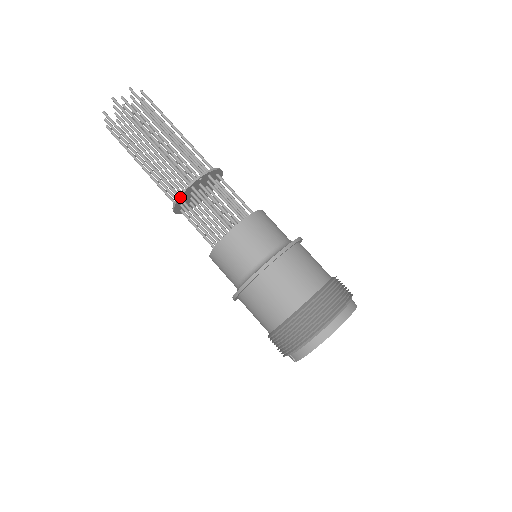
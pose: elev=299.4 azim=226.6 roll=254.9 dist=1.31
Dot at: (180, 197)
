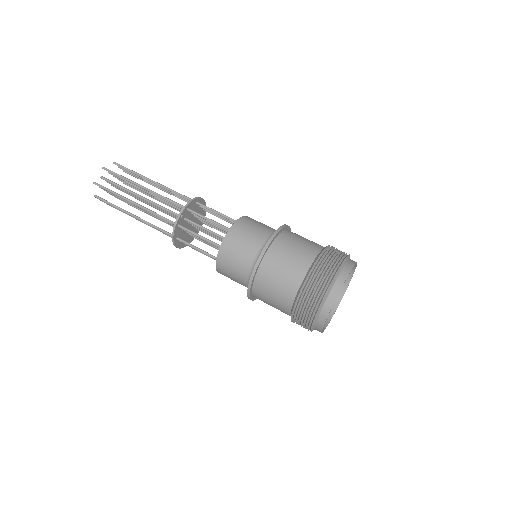
Dot at: (174, 238)
